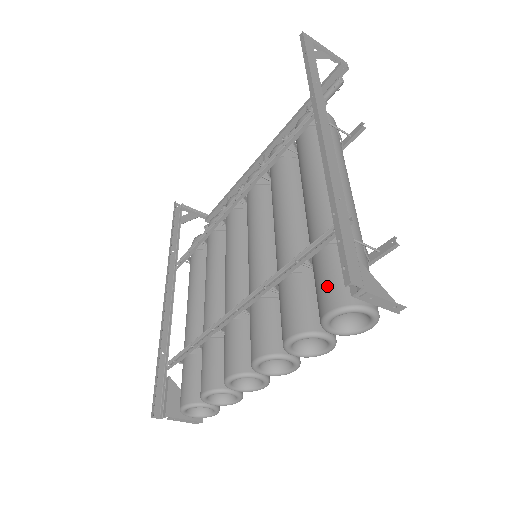
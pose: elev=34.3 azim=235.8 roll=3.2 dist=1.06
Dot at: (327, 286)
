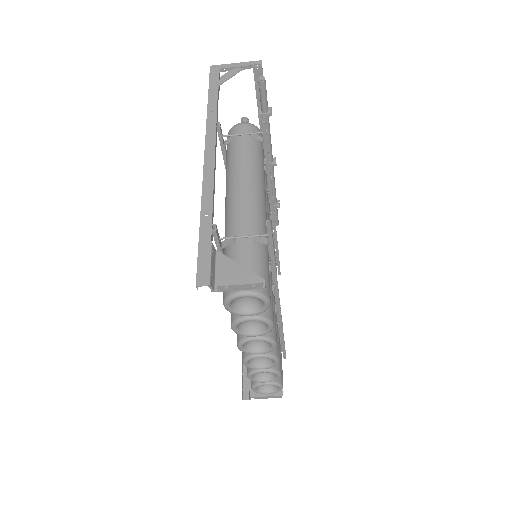
Dot at: occluded
